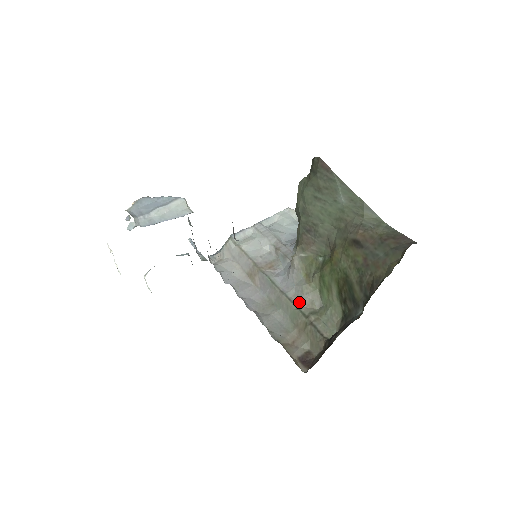
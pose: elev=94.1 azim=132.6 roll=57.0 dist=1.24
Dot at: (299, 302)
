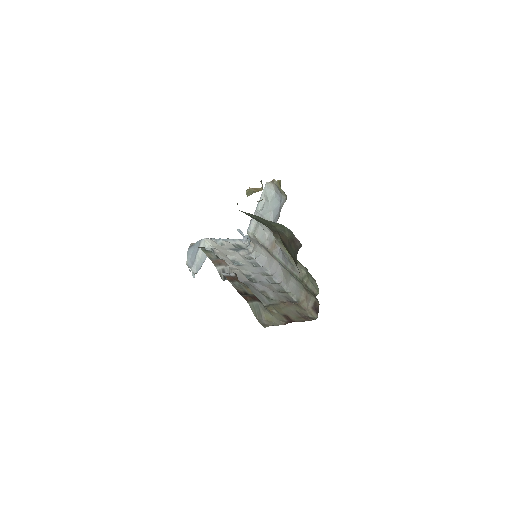
Dot at: (295, 271)
